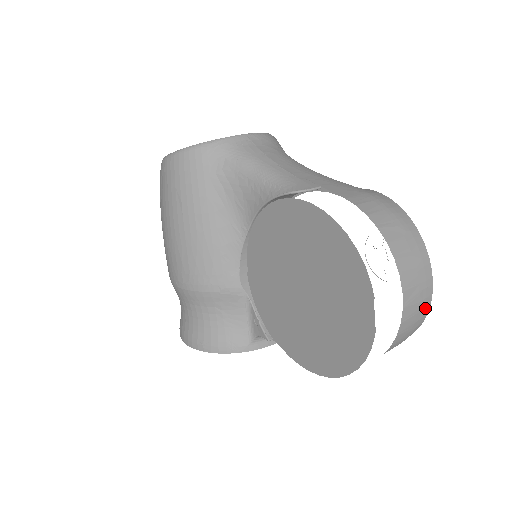
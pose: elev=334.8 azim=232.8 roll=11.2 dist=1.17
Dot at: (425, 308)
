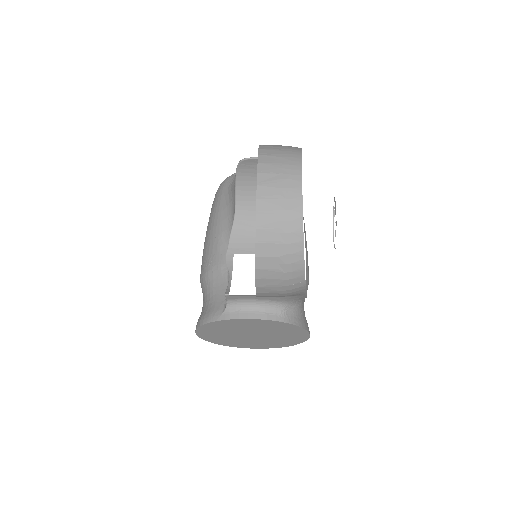
Dot at: (294, 199)
